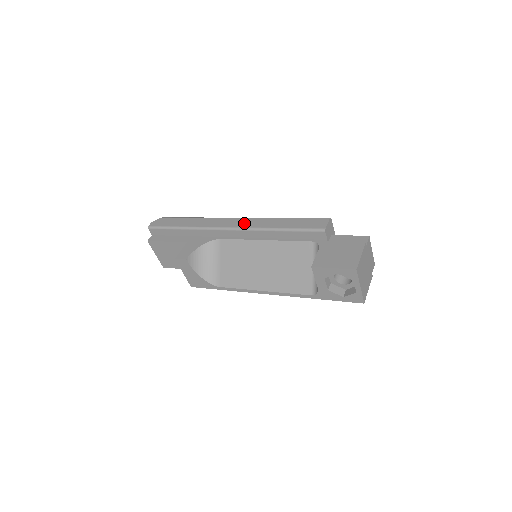
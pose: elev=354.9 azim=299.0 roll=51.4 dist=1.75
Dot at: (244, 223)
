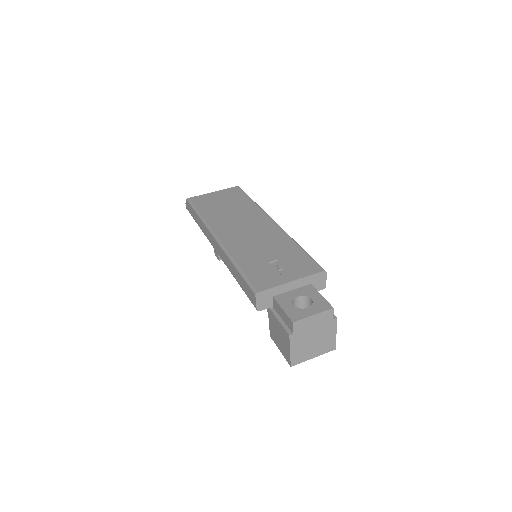
Dot at: (220, 253)
